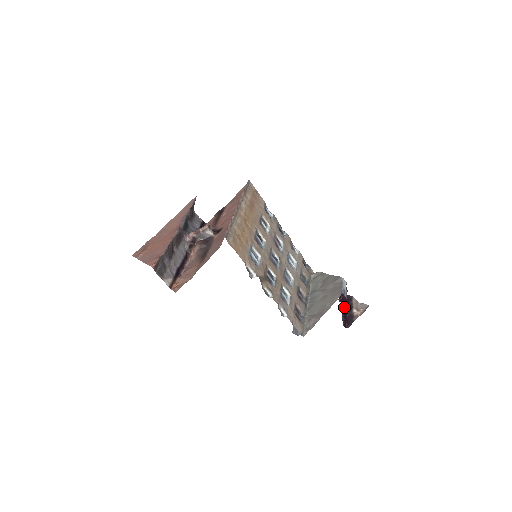
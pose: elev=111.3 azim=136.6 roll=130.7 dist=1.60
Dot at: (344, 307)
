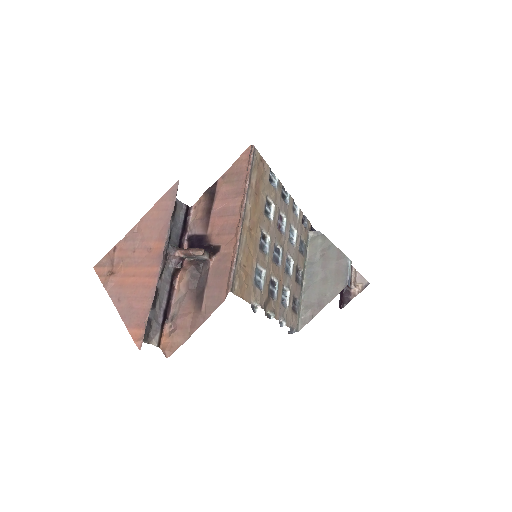
Dot at: occluded
